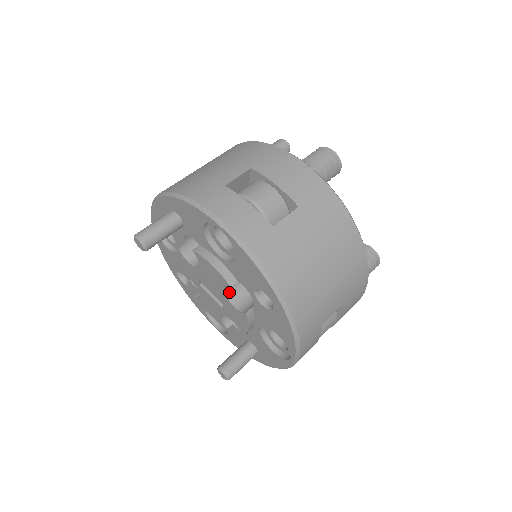
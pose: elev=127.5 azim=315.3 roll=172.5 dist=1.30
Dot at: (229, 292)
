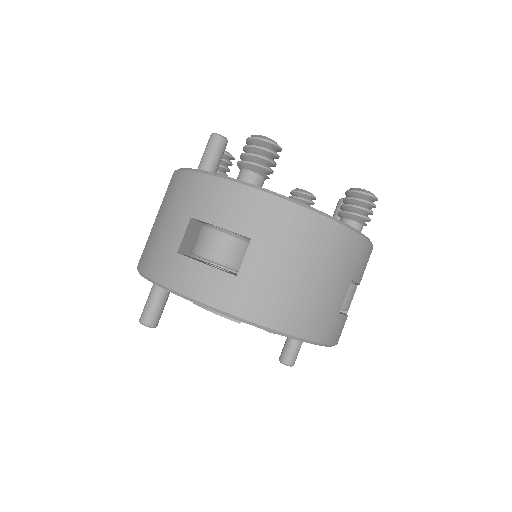
Dot at: occluded
